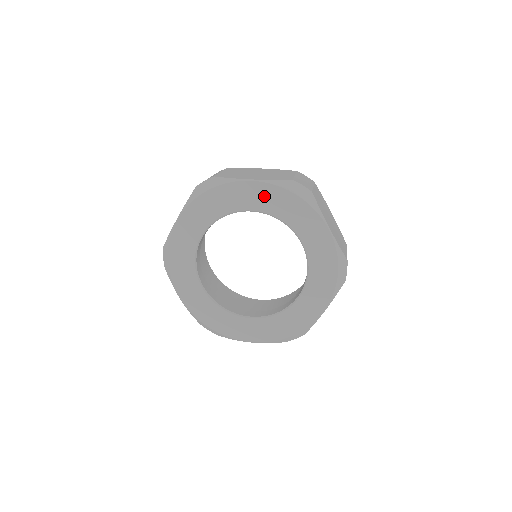
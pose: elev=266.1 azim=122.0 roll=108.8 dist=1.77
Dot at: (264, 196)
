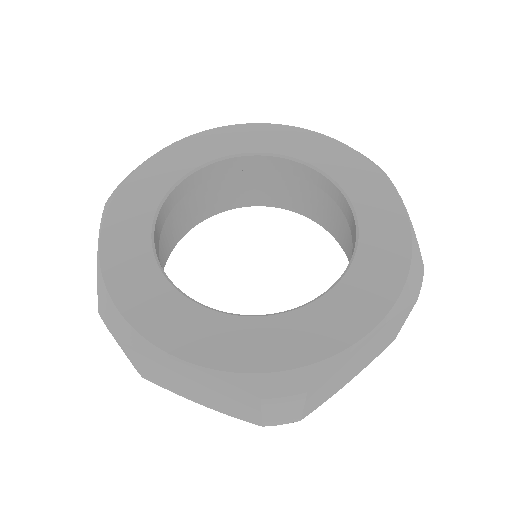
Dot at: (201, 146)
